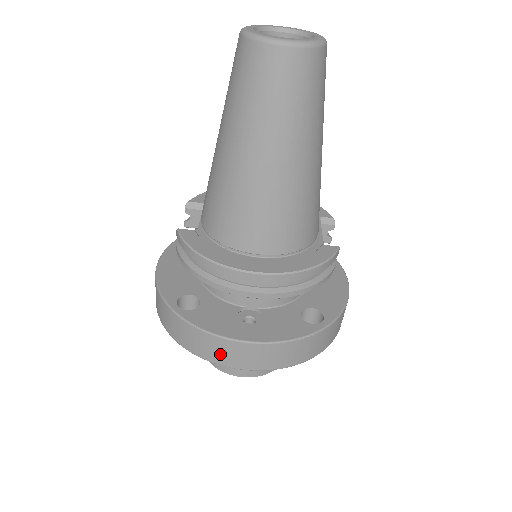
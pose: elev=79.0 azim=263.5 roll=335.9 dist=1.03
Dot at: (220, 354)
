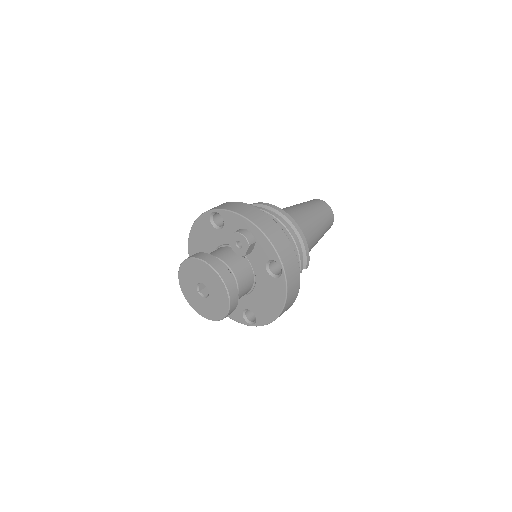
Dot at: (248, 212)
